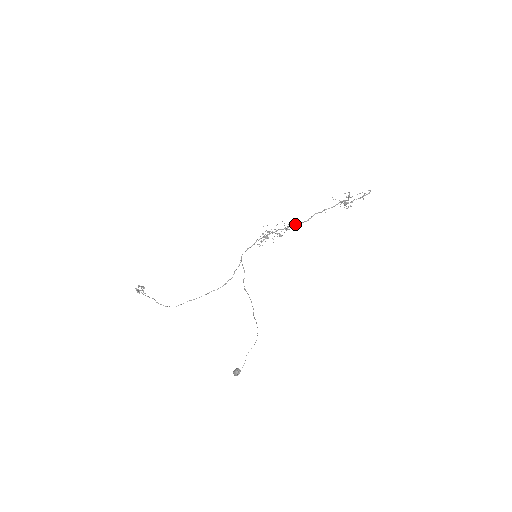
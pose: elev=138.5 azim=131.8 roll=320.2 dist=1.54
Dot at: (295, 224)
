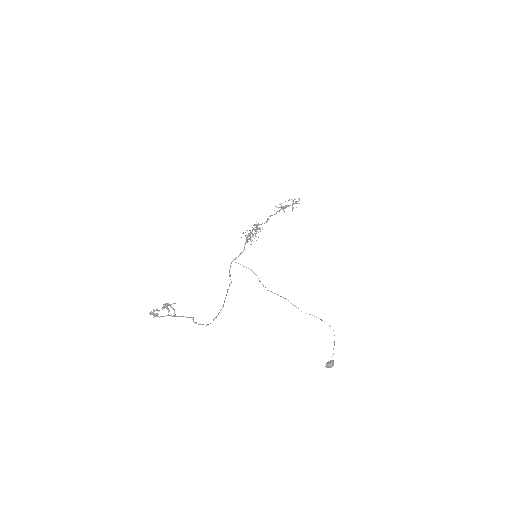
Dot at: occluded
